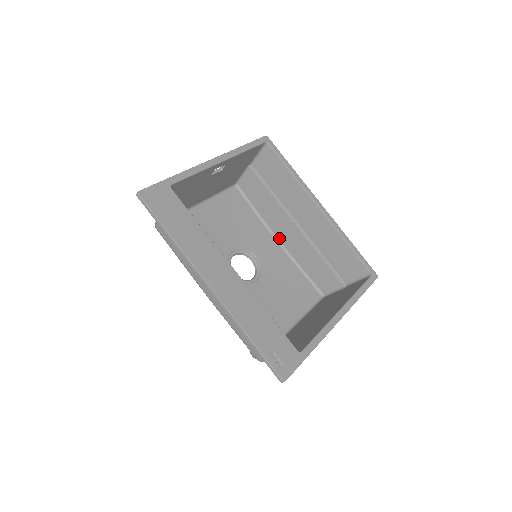
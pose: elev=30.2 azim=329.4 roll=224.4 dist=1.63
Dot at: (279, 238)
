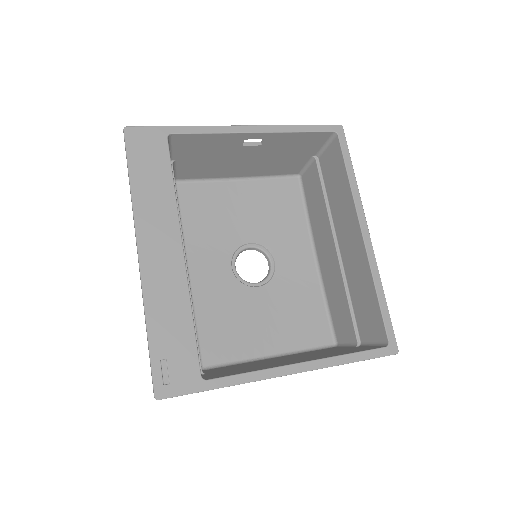
Dot at: (318, 254)
